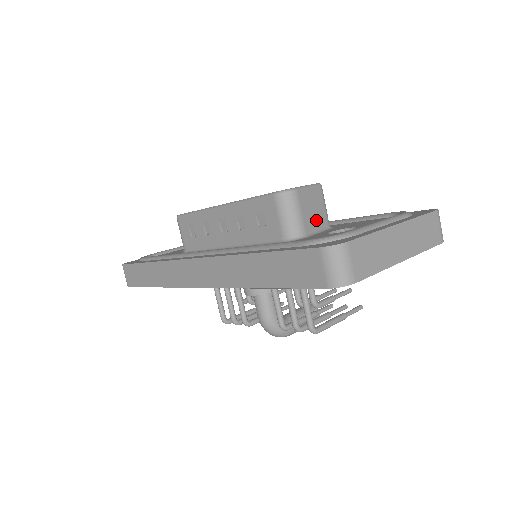
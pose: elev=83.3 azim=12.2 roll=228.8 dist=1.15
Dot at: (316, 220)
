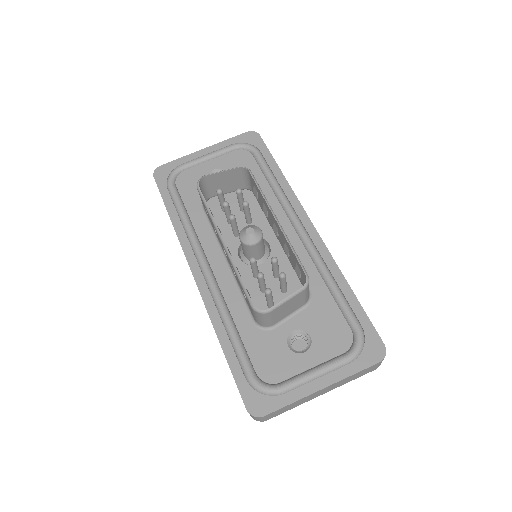
Dot at: (290, 311)
